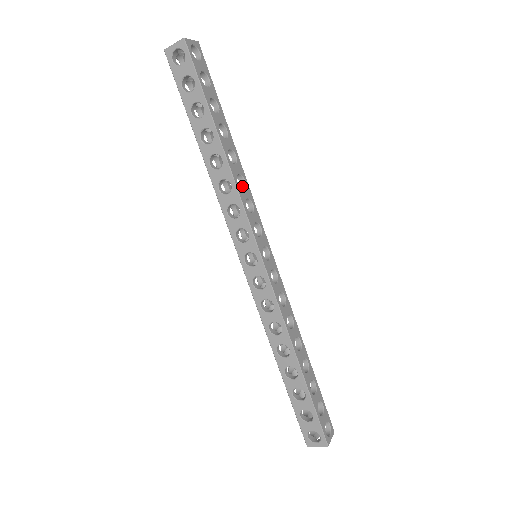
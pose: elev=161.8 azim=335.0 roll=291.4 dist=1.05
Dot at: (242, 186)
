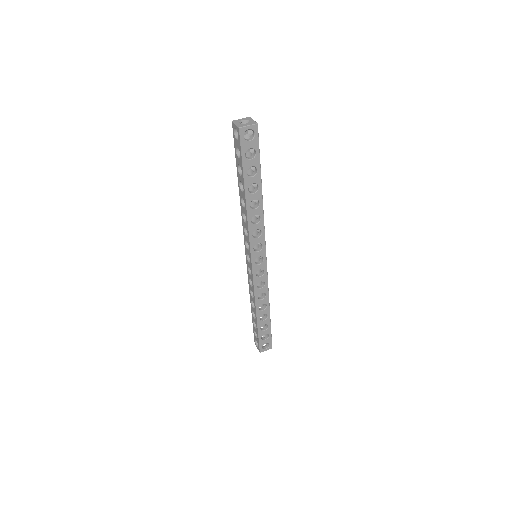
Dot at: (258, 220)
